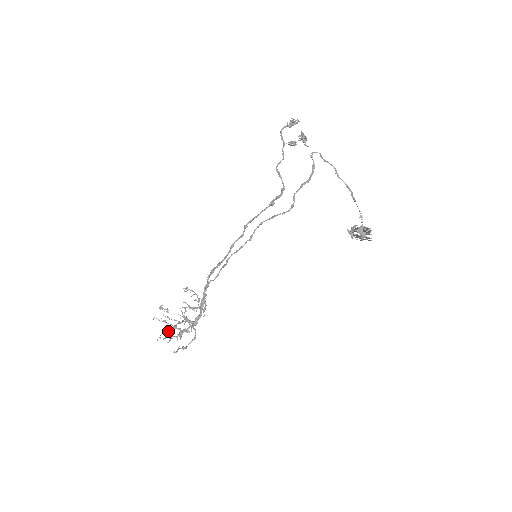
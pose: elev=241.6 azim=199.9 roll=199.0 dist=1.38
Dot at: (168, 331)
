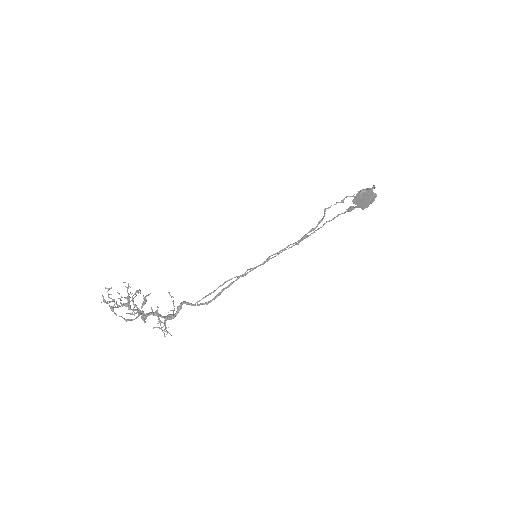
Dot at: occluded
